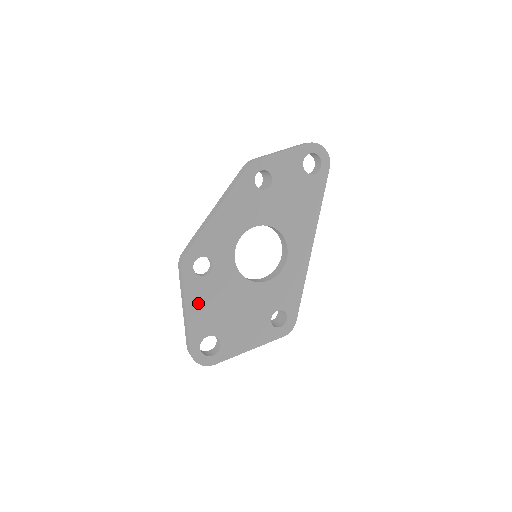
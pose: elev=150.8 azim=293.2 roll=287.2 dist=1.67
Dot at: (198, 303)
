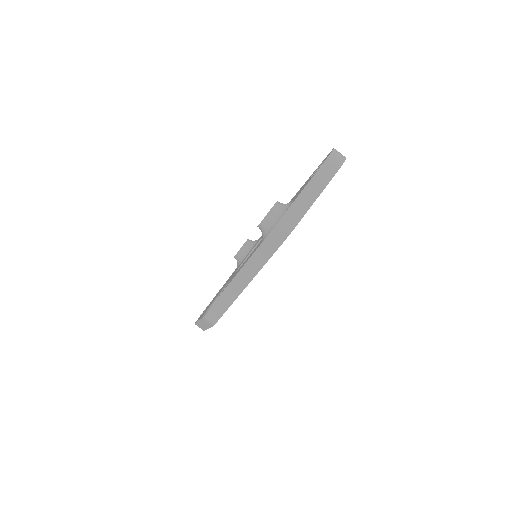
Dot at: occluded
